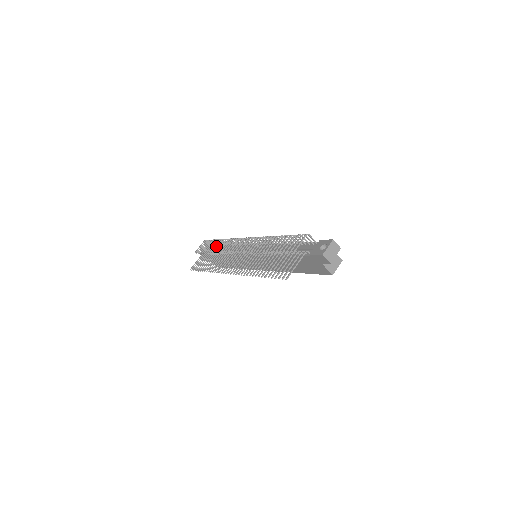
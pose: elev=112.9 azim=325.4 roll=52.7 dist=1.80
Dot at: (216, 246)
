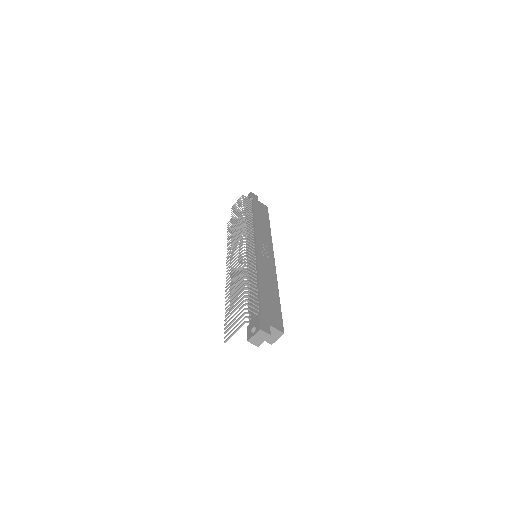
Dot at: occluded
